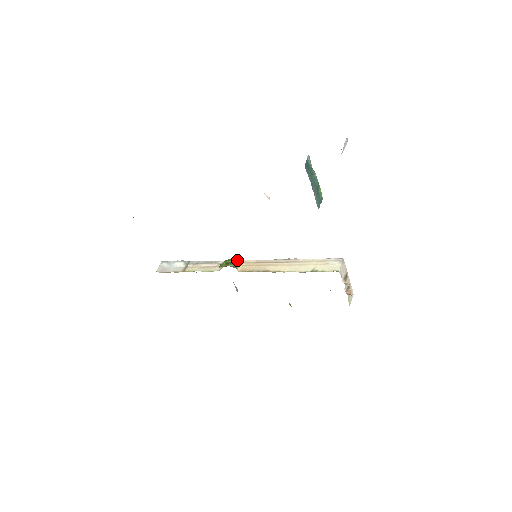
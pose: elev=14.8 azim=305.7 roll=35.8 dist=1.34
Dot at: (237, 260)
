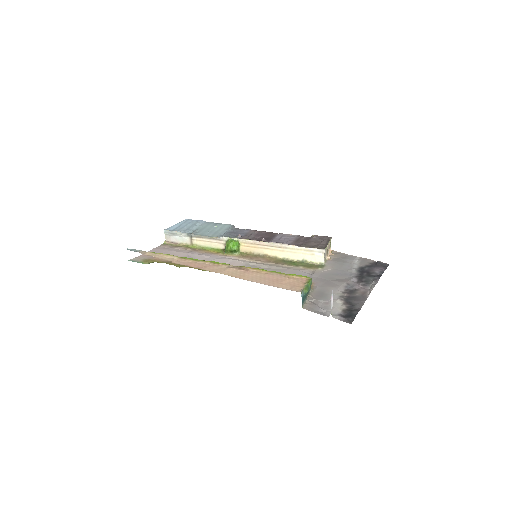
Dot at: (237, 245)
